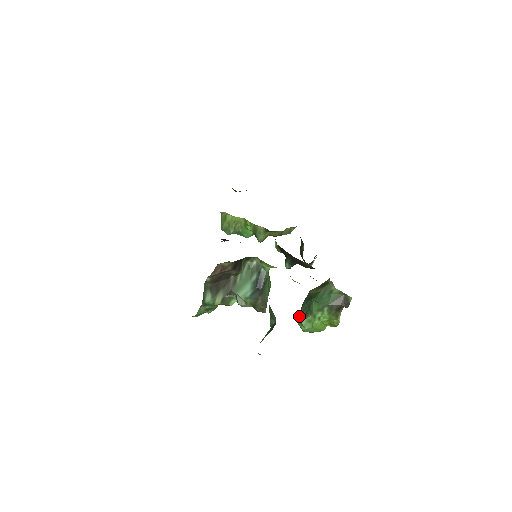
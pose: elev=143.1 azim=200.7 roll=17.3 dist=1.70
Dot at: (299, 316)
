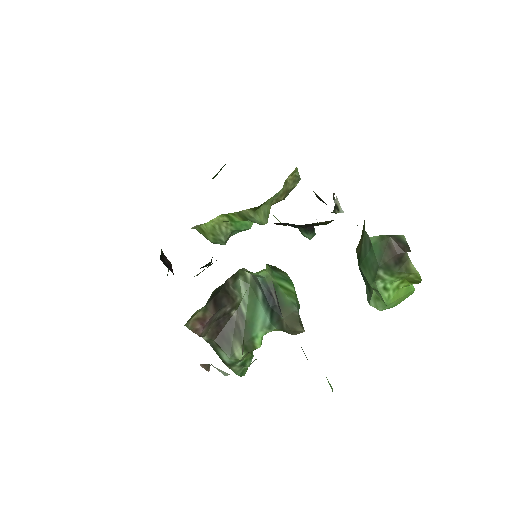
Dot at: (366, 293)
